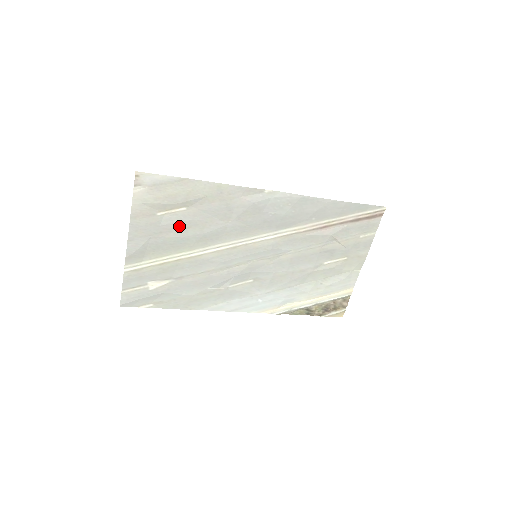
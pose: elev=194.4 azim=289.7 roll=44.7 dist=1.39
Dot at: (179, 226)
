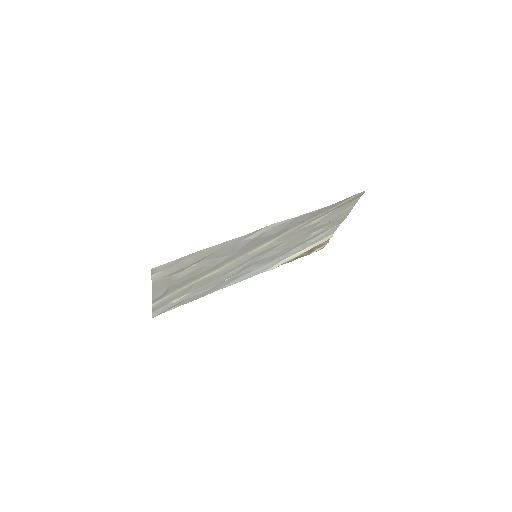
Dot at: (192, 273)
